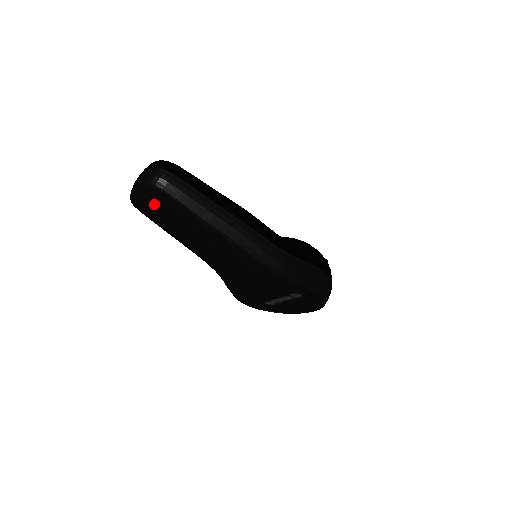
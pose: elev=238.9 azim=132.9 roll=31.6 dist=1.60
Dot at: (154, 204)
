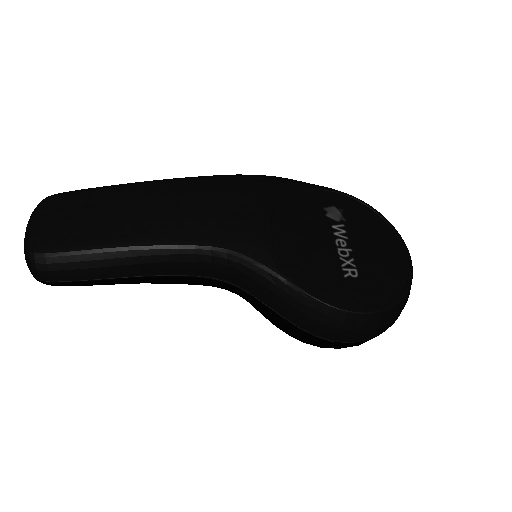
Dot at: (59, 217)
